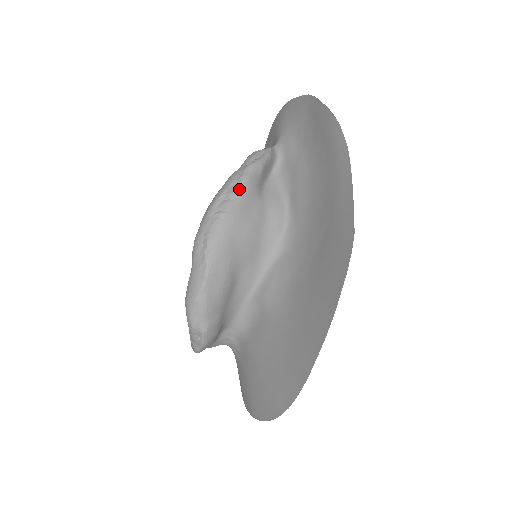
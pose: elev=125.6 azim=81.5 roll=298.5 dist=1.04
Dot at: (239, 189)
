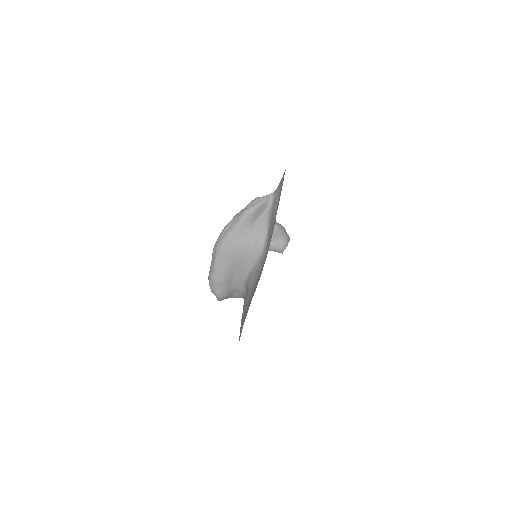
Dot at: (236, 224)
